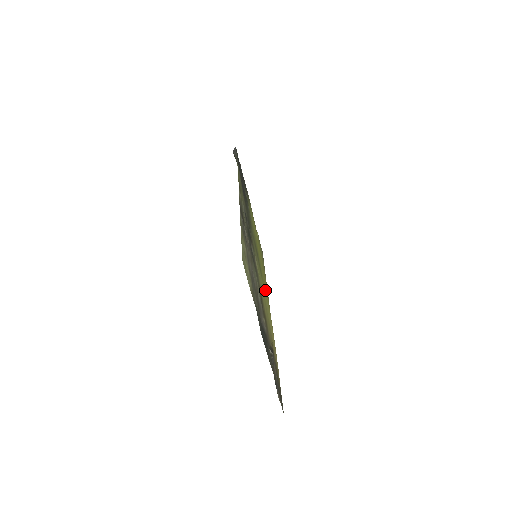
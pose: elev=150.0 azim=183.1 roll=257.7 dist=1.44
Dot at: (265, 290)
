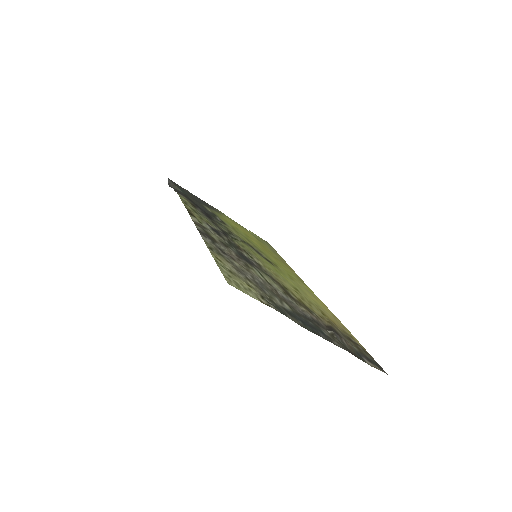
Dot at: (290, 276)
